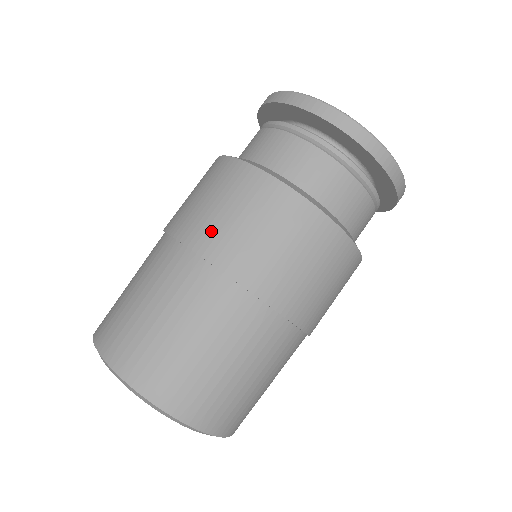
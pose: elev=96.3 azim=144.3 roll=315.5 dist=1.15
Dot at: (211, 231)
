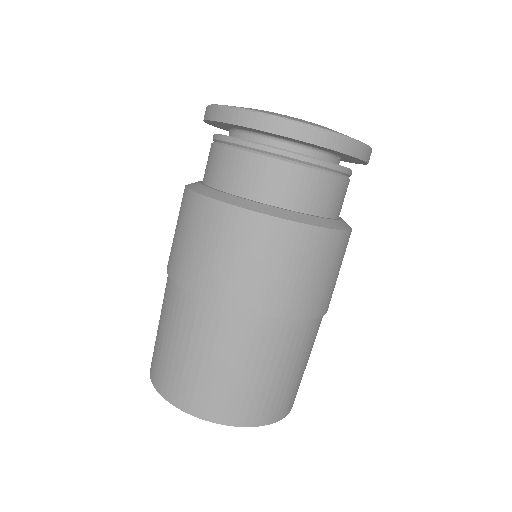
Dot at: (199, 271)
